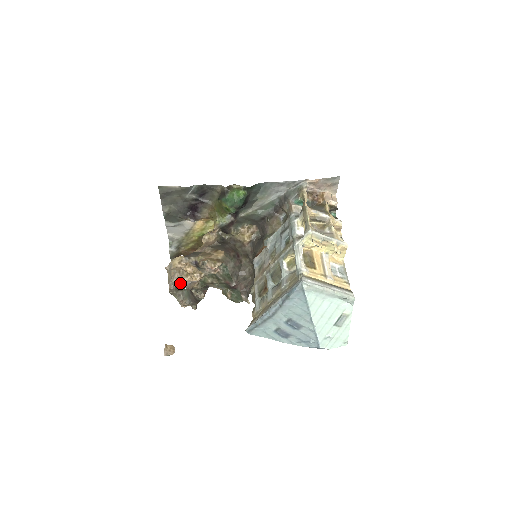
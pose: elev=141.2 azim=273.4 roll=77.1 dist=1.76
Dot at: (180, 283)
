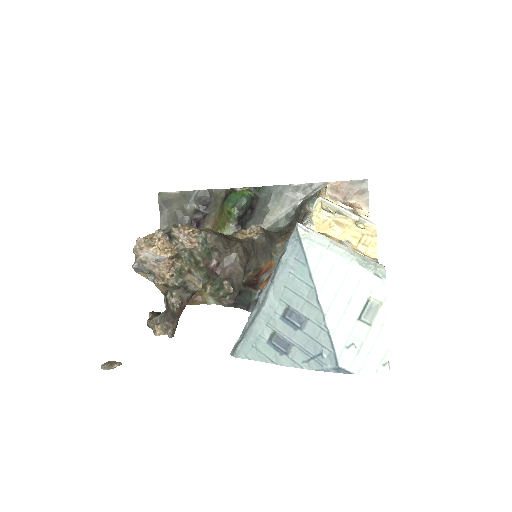
Dot at: (143, 253)
